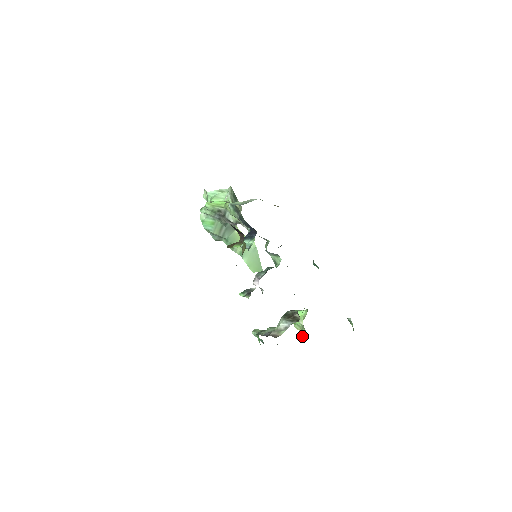
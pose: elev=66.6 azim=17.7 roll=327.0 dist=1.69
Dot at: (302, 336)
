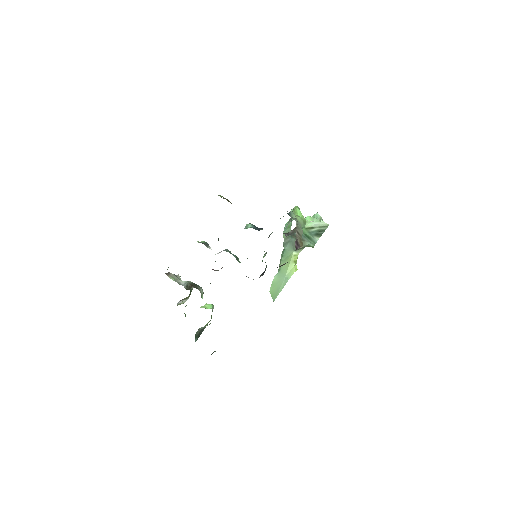
Dot at: occluded
